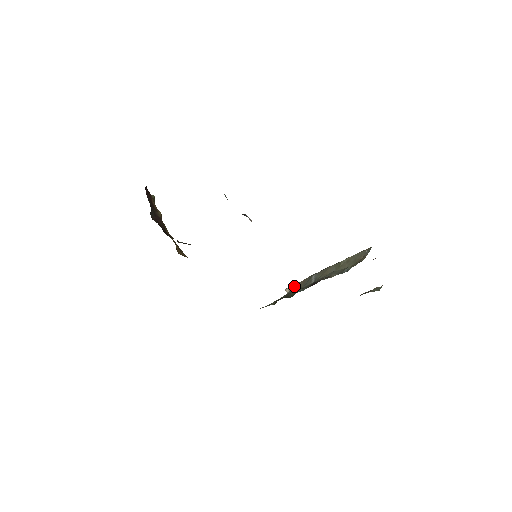
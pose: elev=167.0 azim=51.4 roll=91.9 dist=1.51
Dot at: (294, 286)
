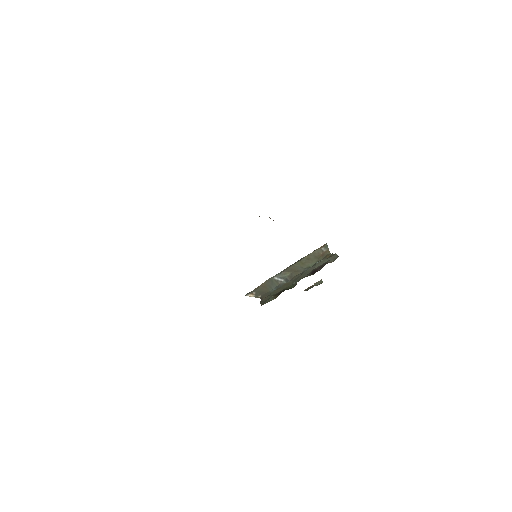
Dot at: (256, 291)
